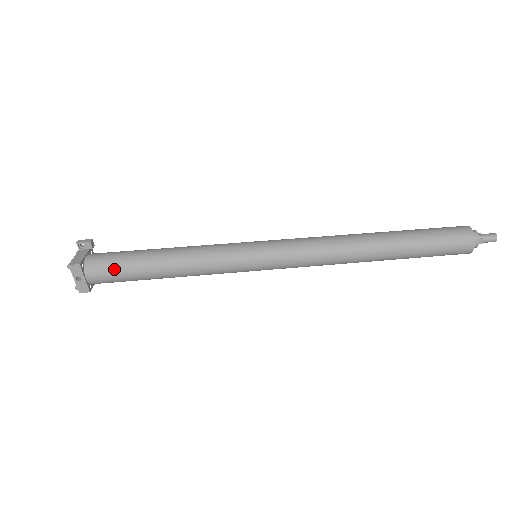
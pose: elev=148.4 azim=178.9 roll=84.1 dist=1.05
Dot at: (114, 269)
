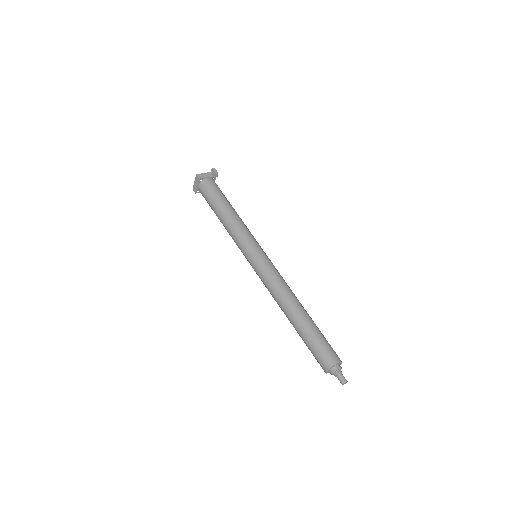
Dot at: (208, 195)
